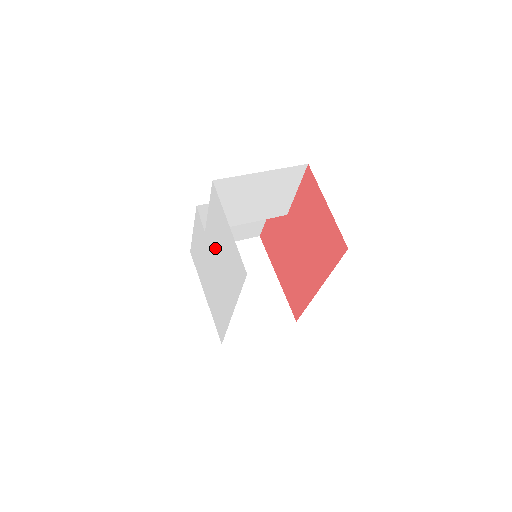
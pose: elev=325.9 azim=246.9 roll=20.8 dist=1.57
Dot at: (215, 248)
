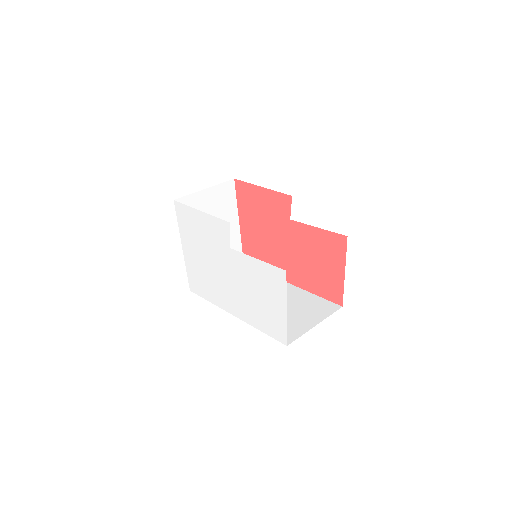
Dot at: (243, 277)
